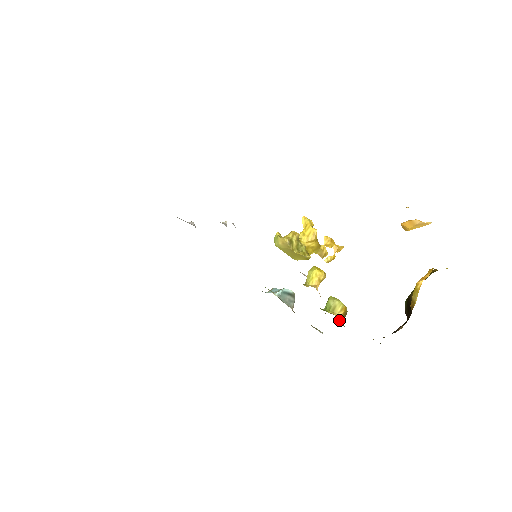
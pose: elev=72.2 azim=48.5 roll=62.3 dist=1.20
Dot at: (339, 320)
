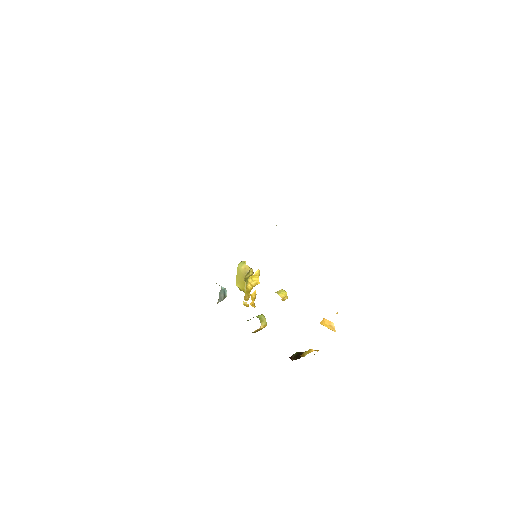
Dot at: (257, 329)
